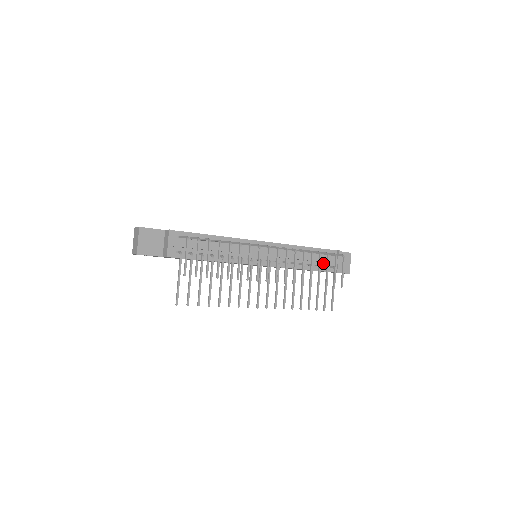
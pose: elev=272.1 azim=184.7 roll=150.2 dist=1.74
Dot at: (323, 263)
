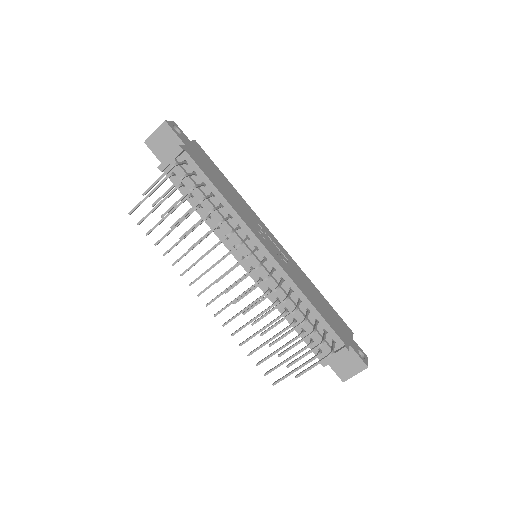
Dot at: (315, 337)
